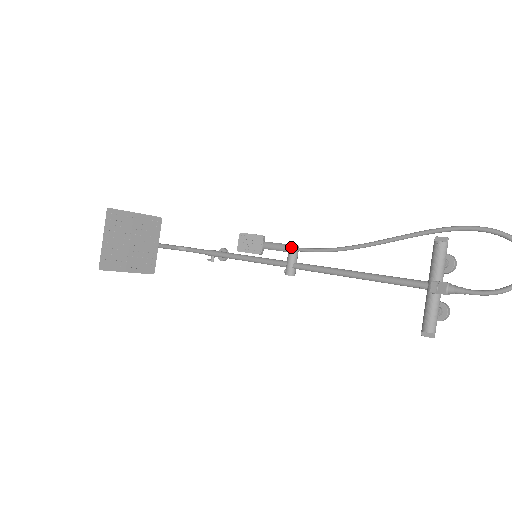
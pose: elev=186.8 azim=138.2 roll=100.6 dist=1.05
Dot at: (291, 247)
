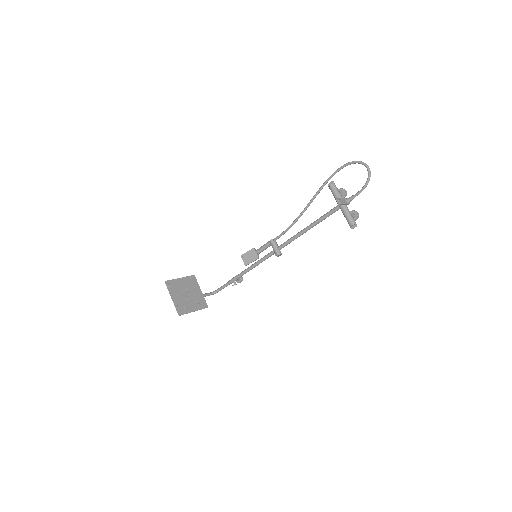
Dot at: (271, 241)
